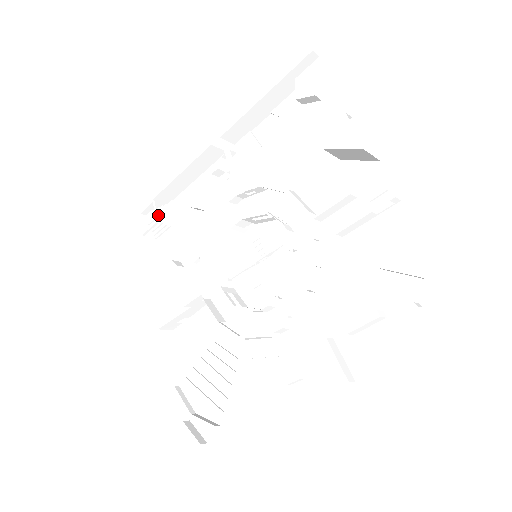
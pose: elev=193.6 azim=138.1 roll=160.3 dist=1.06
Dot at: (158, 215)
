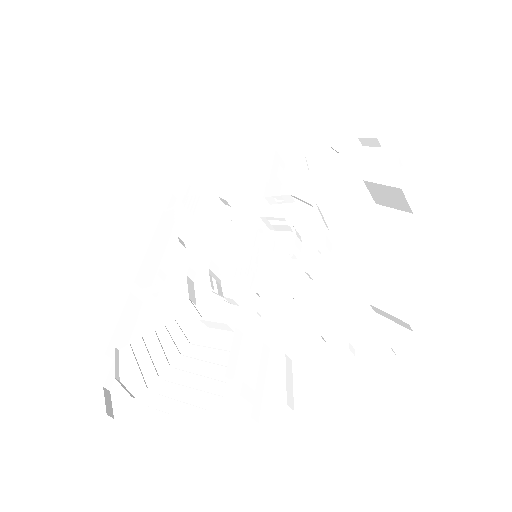
Dot at: (187, 201)
